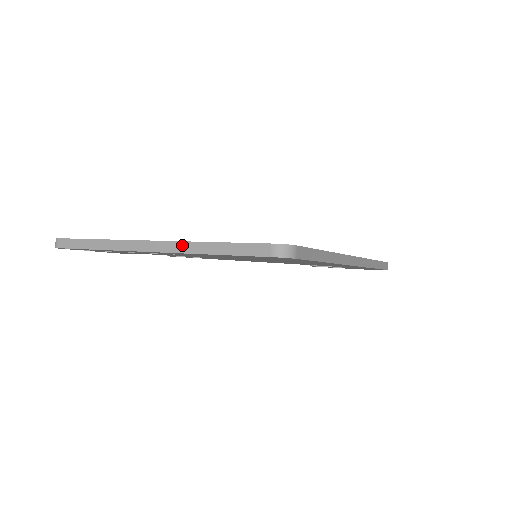
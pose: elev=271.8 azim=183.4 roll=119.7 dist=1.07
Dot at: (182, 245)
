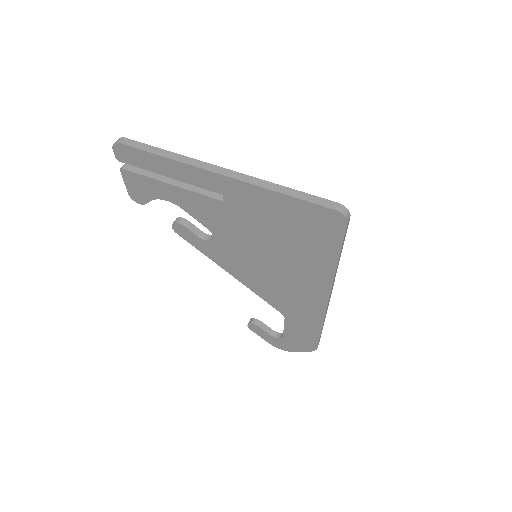
Dot at: (258, 180)
